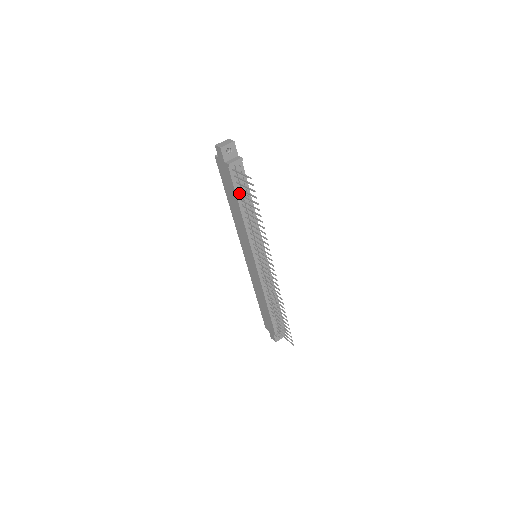
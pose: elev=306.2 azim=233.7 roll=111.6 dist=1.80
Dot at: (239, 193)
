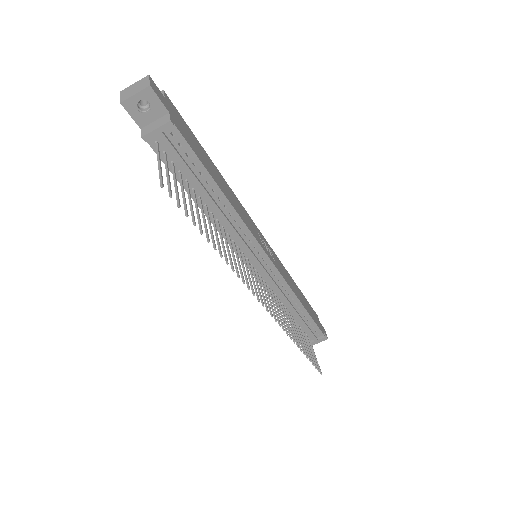
Dot at: (186, 180)
